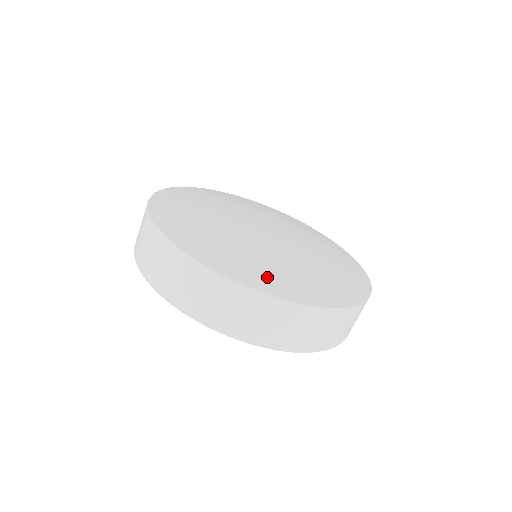
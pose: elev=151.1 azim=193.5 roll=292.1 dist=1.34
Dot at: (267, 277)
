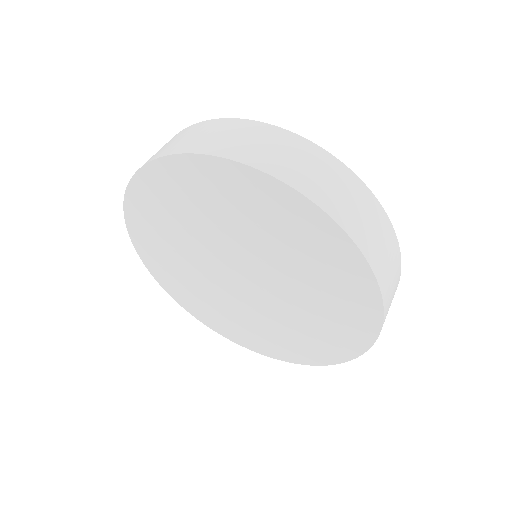
Dot at: occluded
